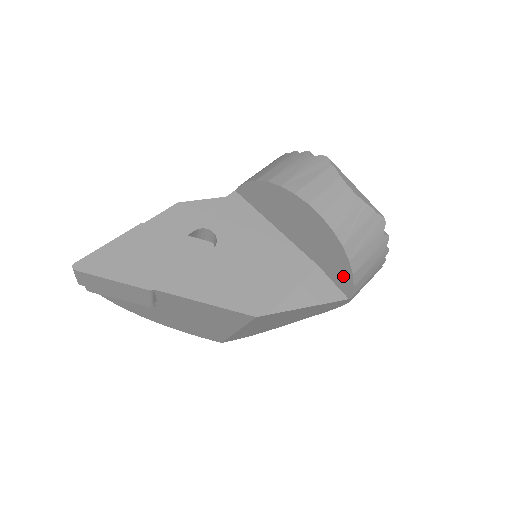
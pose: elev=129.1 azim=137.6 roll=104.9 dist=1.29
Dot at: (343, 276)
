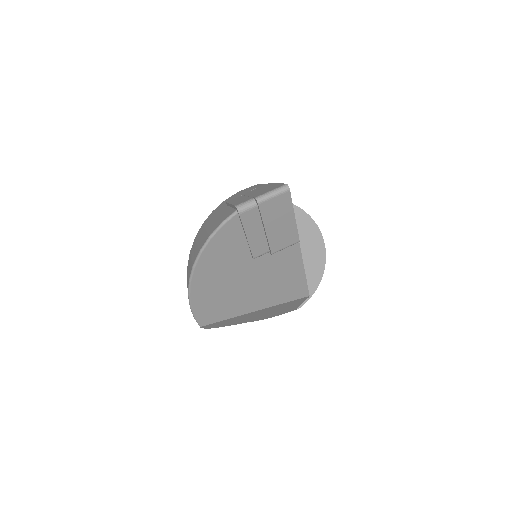
Dot at: occluded
